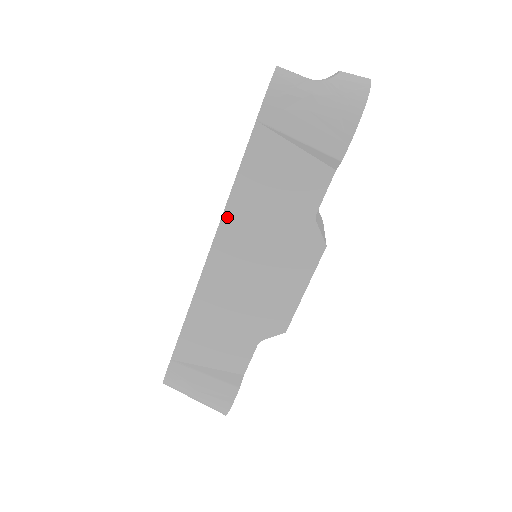
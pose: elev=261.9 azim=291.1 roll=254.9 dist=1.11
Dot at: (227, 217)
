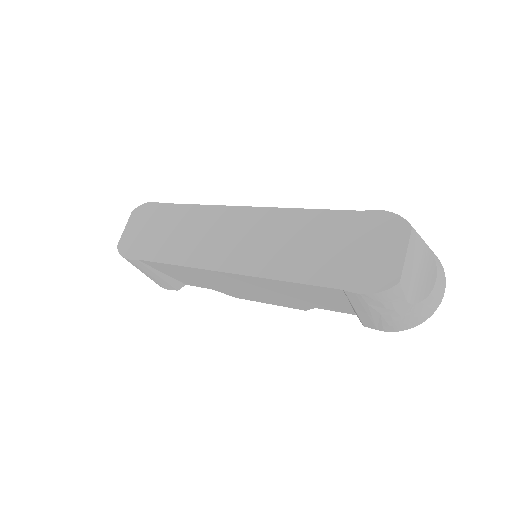
Dot at: (259, 279)
